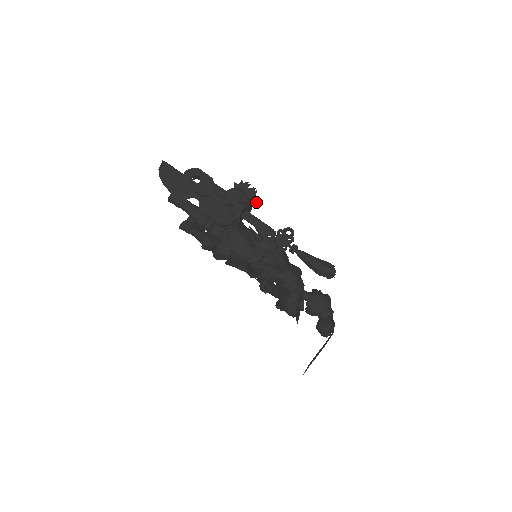
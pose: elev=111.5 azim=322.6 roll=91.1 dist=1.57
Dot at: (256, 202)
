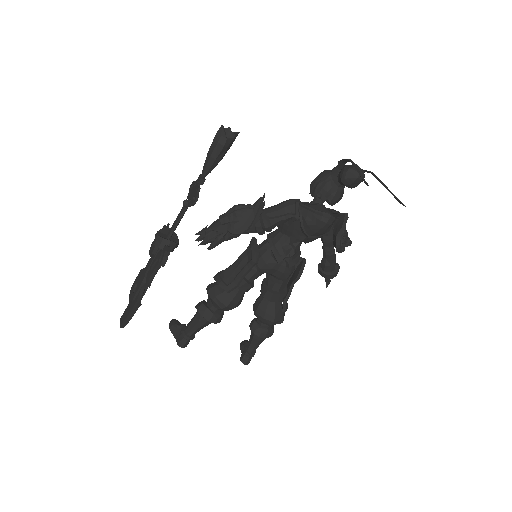
Dot at: (168, 225)
